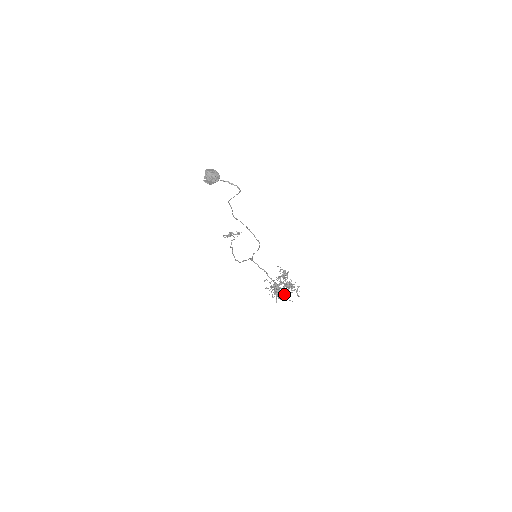
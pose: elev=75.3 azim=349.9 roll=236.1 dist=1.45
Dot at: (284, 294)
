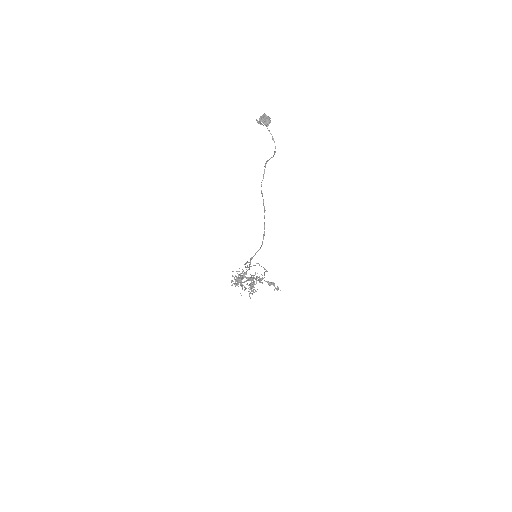
Dot at: (242, 285)
